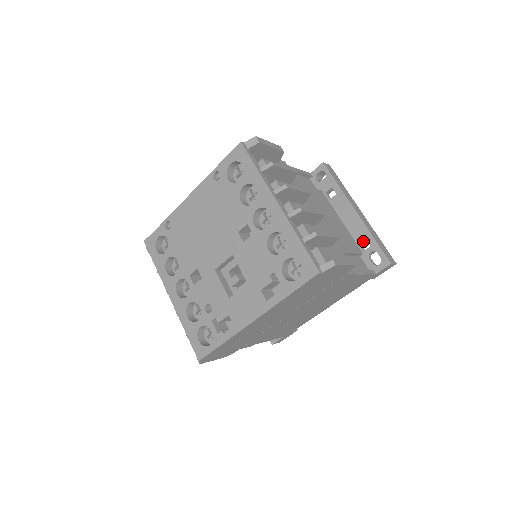
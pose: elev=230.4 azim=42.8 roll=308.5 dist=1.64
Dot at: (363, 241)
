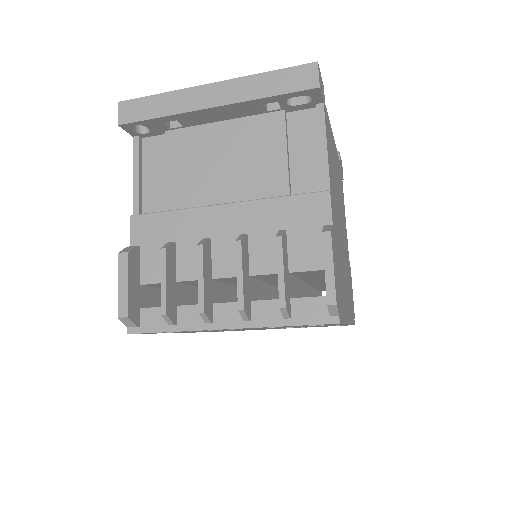
Dot at: occluded
